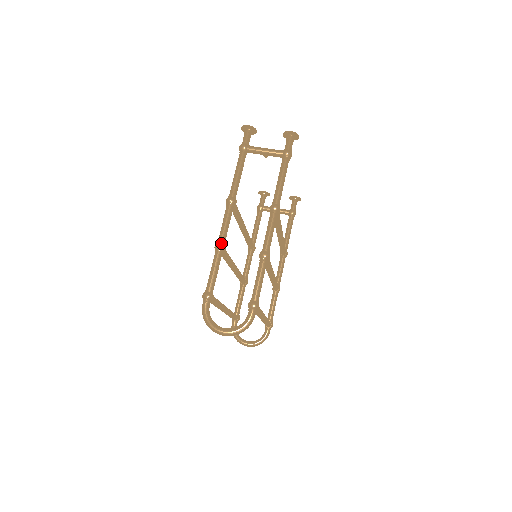
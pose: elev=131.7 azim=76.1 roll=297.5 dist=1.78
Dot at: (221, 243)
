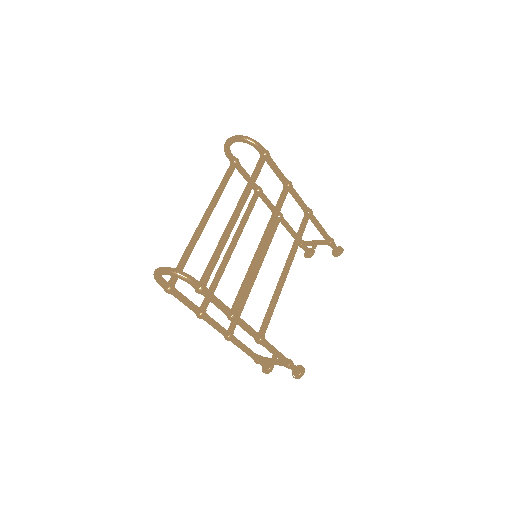
Dot at: (262, 190)
